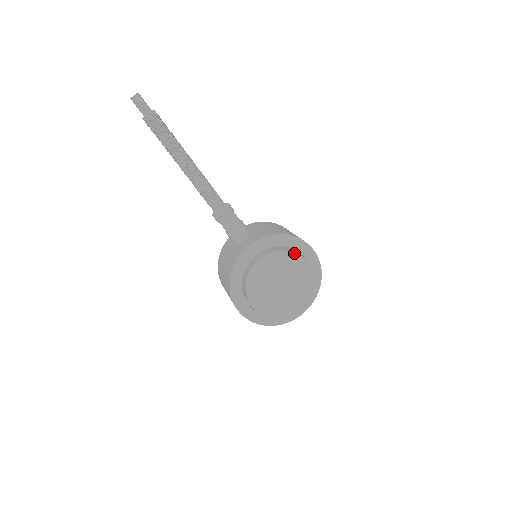
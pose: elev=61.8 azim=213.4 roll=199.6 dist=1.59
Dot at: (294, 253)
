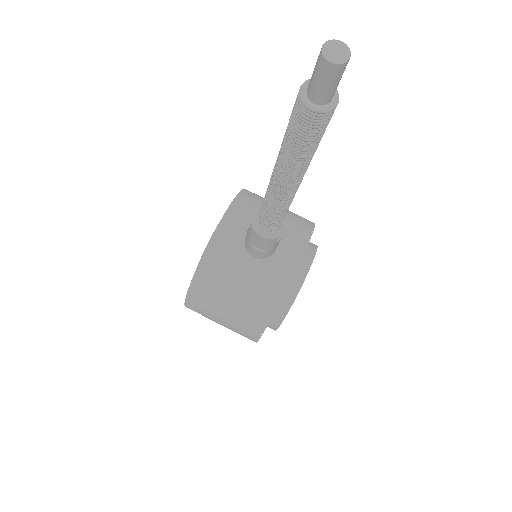
Dot at: (317, 247)
